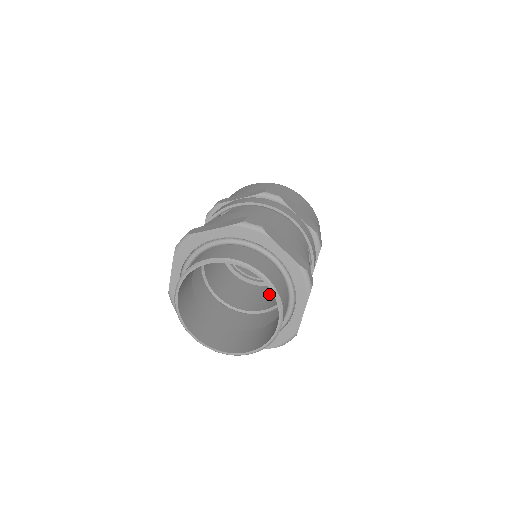
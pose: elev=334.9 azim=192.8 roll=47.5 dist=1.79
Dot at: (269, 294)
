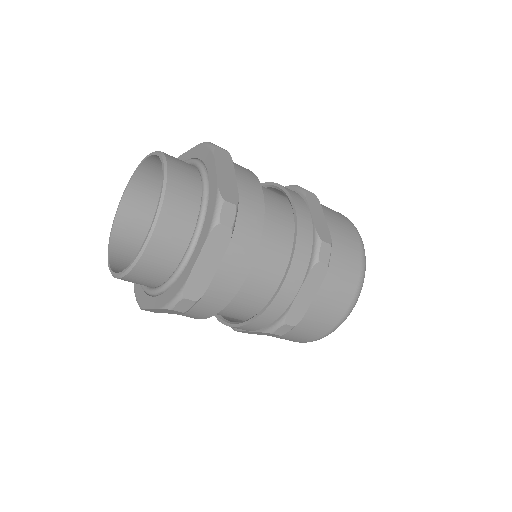
Dot at: occluded
